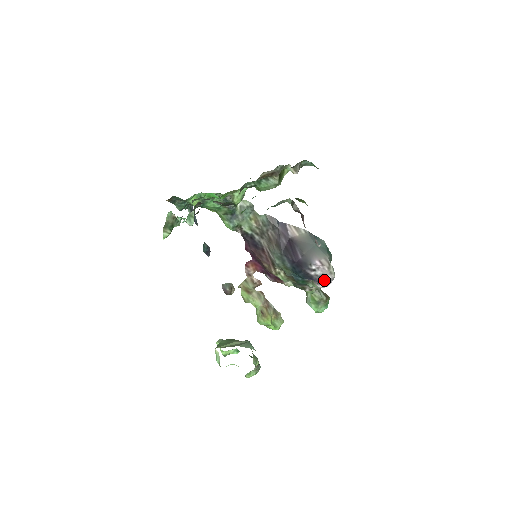
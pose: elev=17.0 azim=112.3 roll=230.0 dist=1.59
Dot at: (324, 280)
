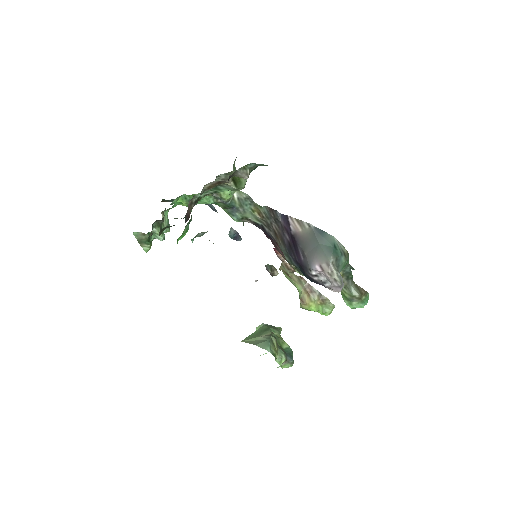
Dot at: (332, 286)
